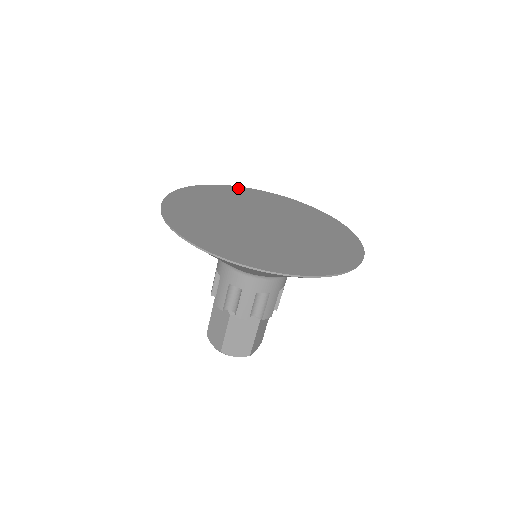
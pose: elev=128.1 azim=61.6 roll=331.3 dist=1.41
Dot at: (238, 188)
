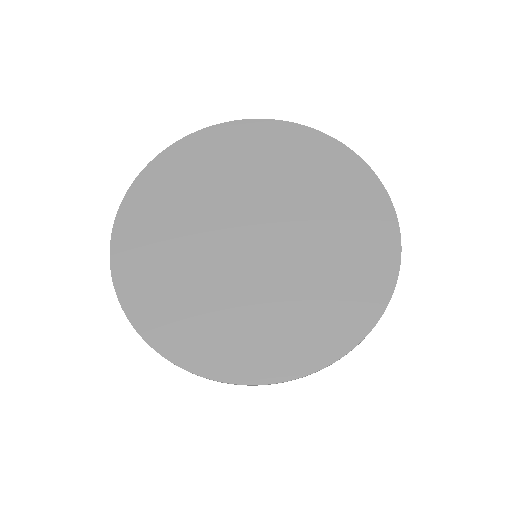
Dot at: (146, 178)
